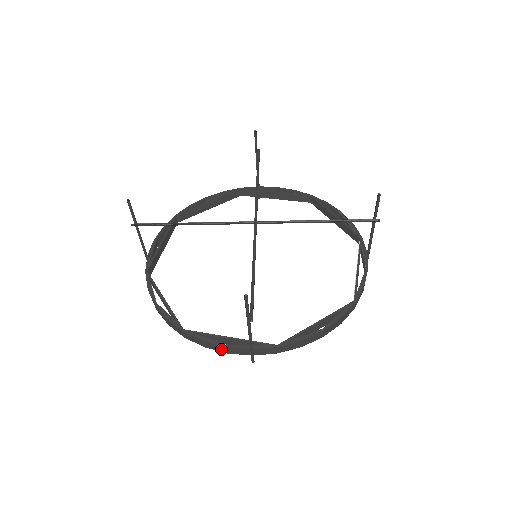
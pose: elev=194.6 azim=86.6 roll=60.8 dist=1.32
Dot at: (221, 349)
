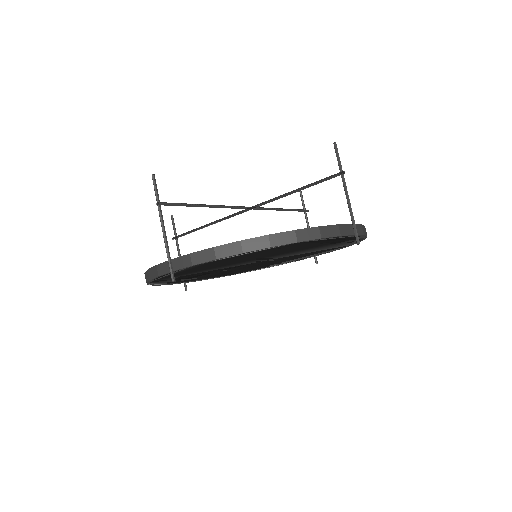
Dot at: (155, 272)
